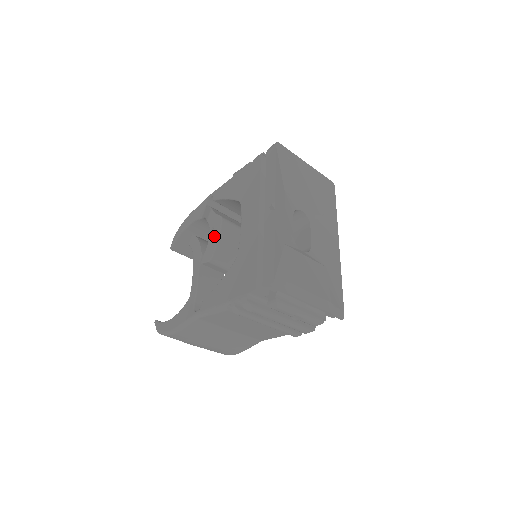
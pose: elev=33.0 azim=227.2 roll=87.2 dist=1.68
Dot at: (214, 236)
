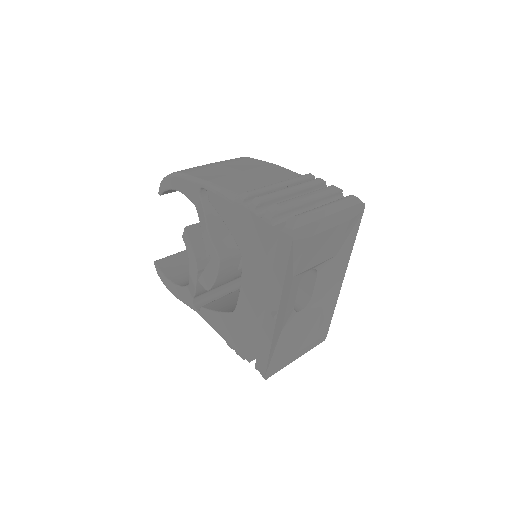
Dot at: (211, 271)
